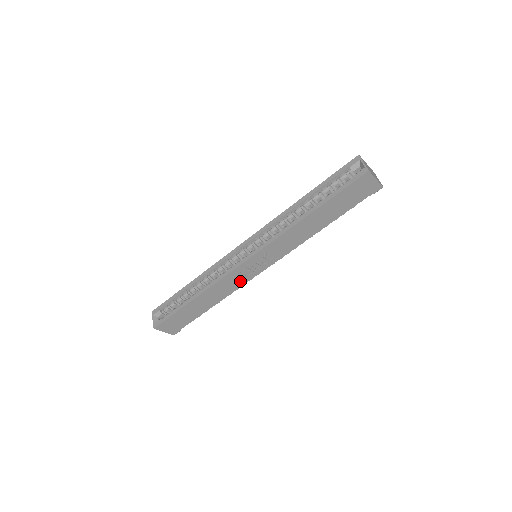
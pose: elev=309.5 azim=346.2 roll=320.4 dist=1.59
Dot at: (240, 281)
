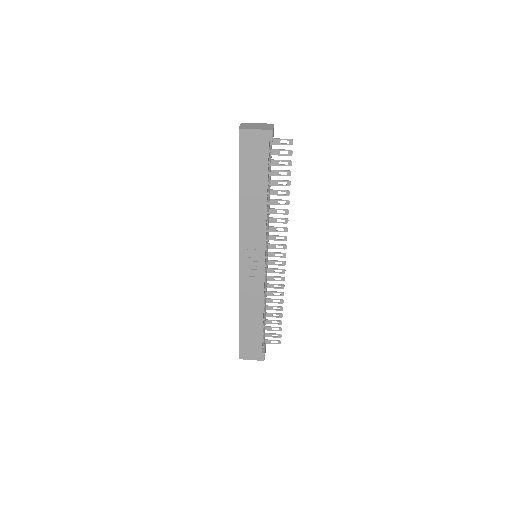
Dot at: (257, 284)
